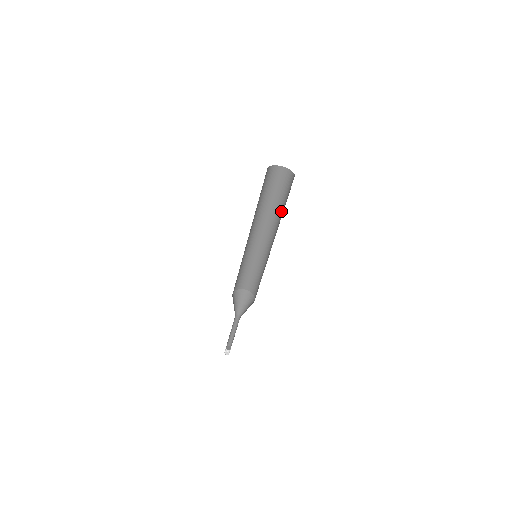
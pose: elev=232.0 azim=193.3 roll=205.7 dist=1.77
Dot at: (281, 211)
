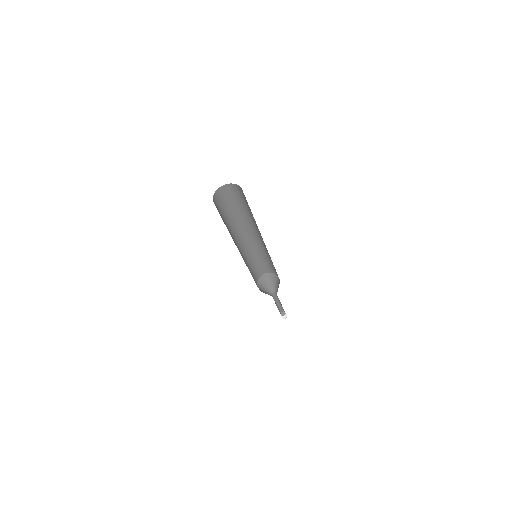
Dot at: occluded
